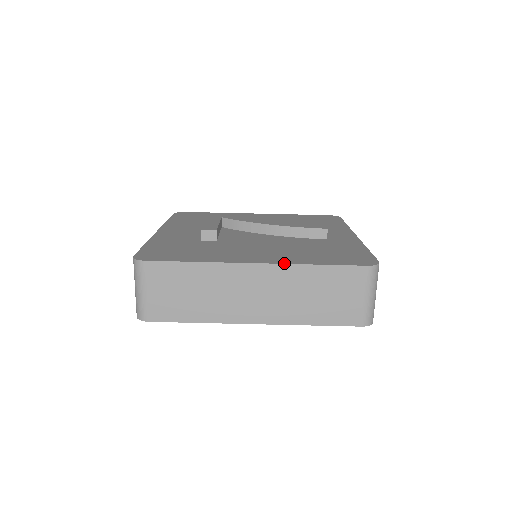
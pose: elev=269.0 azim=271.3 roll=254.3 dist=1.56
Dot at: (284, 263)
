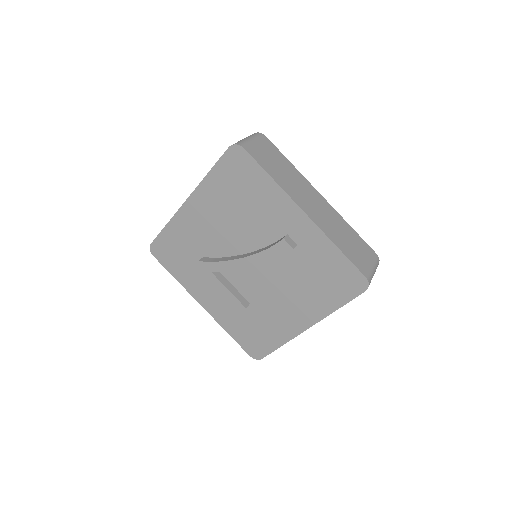
Dot at: (320, 320)
